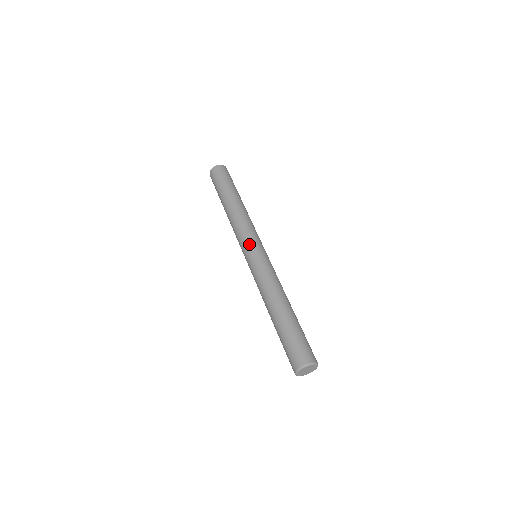
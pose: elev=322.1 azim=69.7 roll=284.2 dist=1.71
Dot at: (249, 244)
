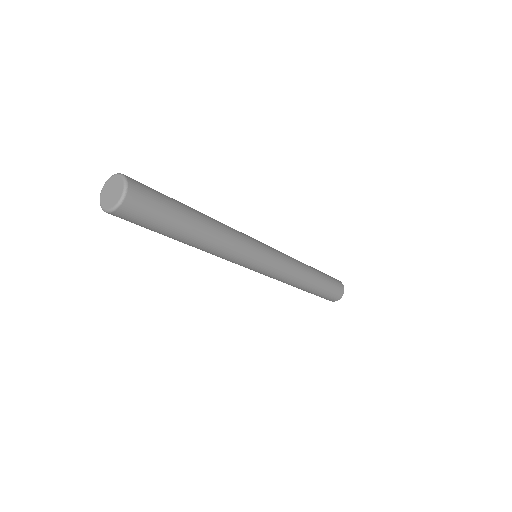
Dot at: occluded
